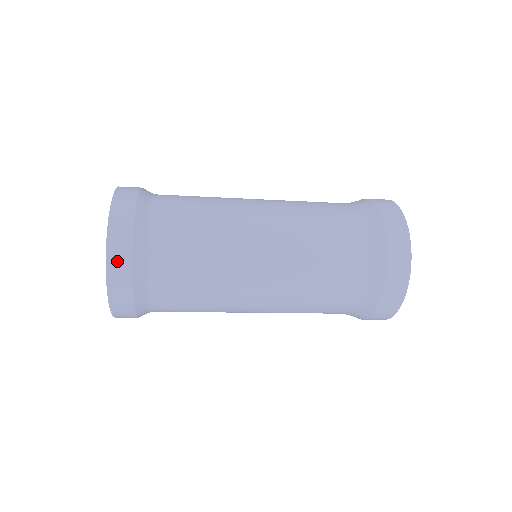
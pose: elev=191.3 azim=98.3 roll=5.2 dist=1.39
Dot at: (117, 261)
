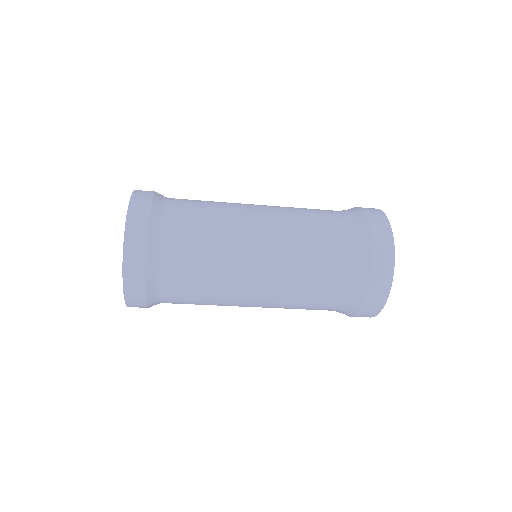
Dot at: (135, 229)
